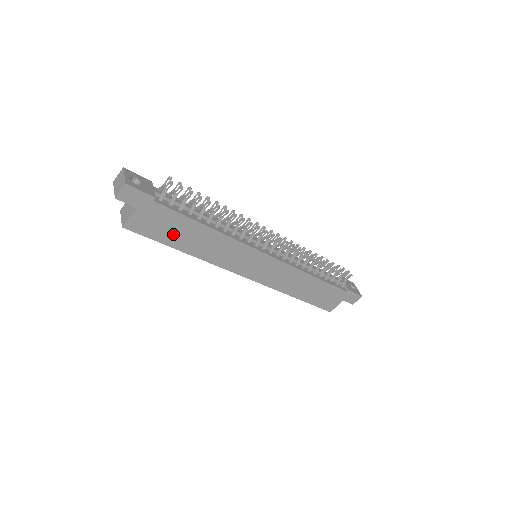
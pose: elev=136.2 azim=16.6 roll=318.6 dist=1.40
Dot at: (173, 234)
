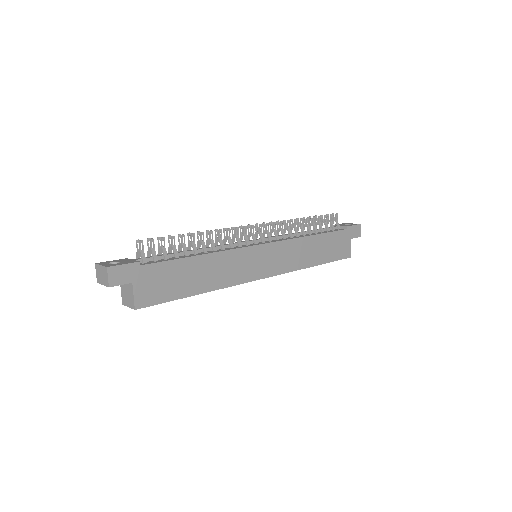
Dot at: (178, 284)
